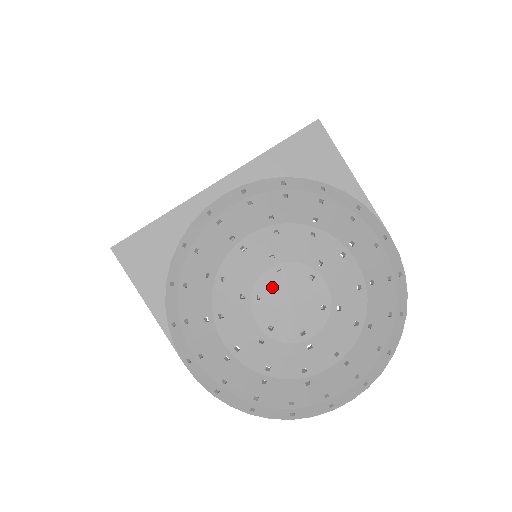
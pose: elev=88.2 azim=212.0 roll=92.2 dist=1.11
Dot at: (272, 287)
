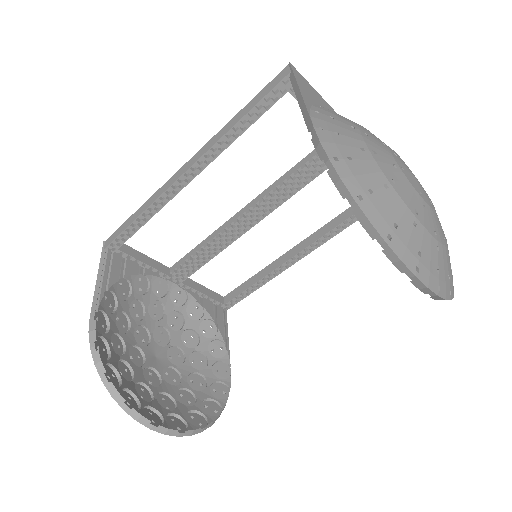
Dot at: (403, 161)
